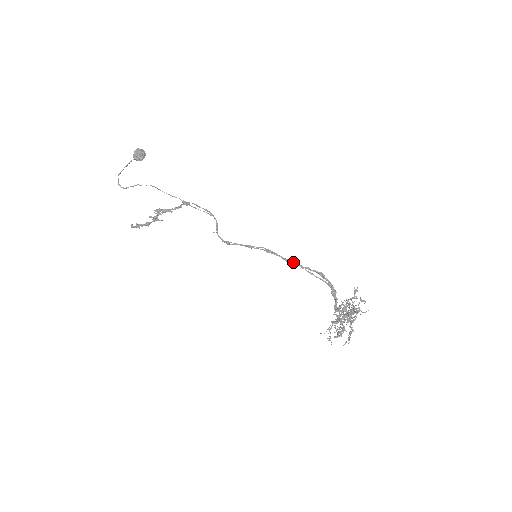
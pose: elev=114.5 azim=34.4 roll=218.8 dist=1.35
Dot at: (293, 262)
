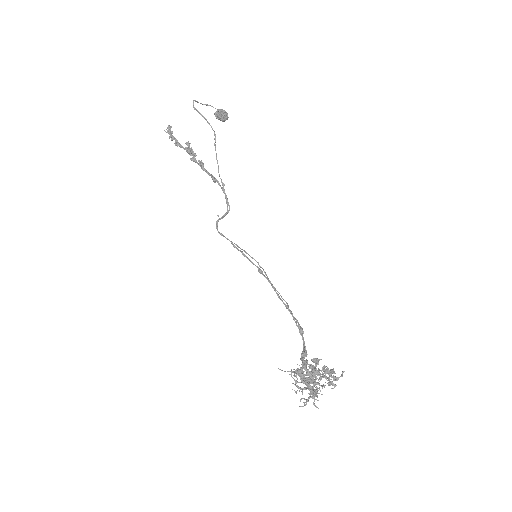
Dot at: occluded
